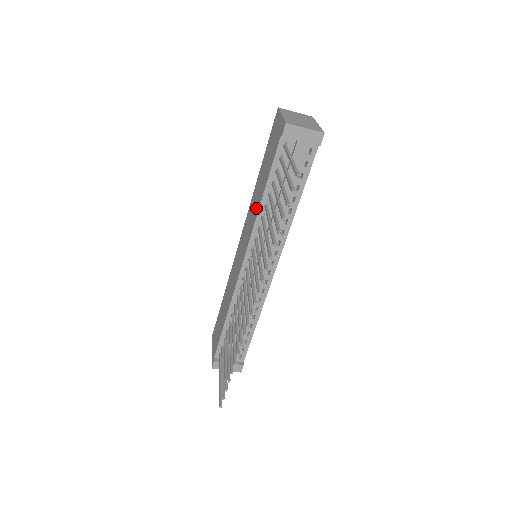
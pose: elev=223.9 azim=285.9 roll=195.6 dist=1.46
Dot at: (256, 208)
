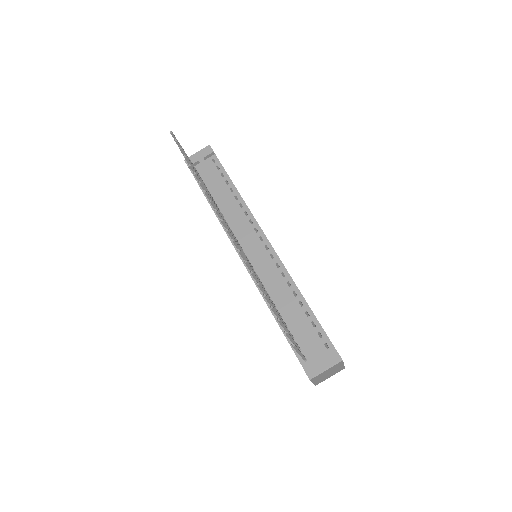
Dot at: occluded
